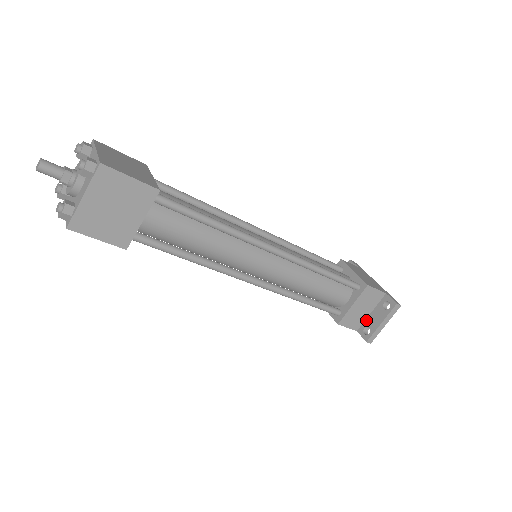
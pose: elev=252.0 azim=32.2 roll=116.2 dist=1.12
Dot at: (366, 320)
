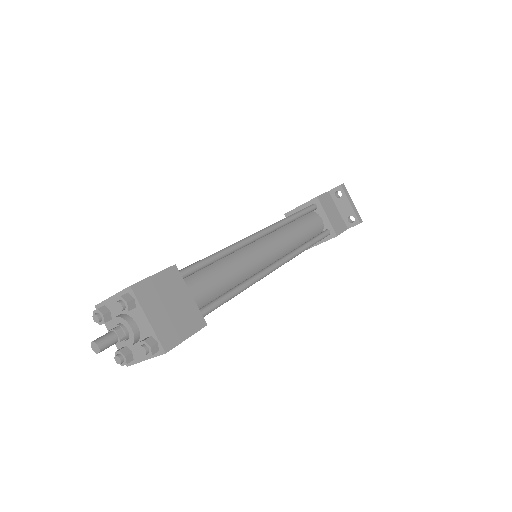
Dot at: (342, 217)
